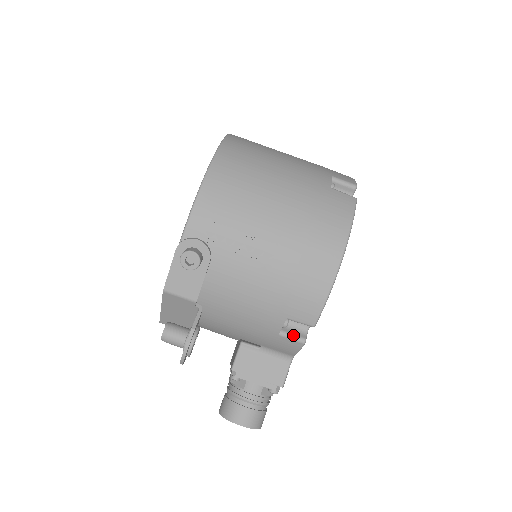
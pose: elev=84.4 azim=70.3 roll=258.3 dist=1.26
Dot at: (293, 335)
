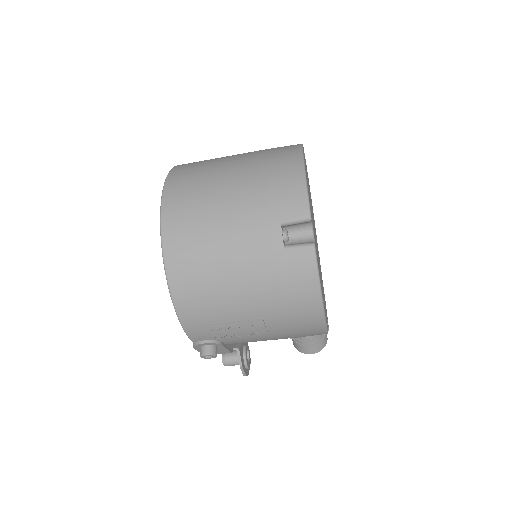
Dot at: occluded
